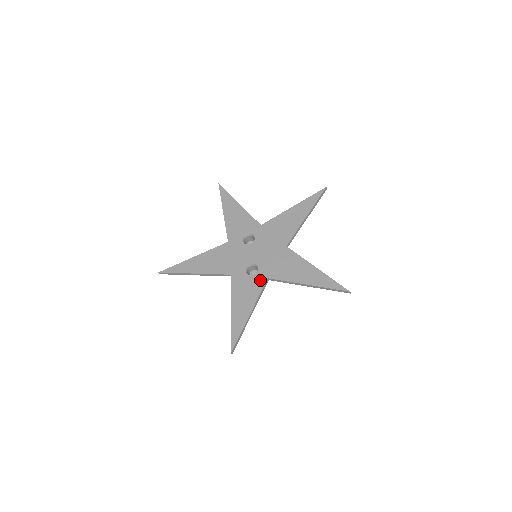
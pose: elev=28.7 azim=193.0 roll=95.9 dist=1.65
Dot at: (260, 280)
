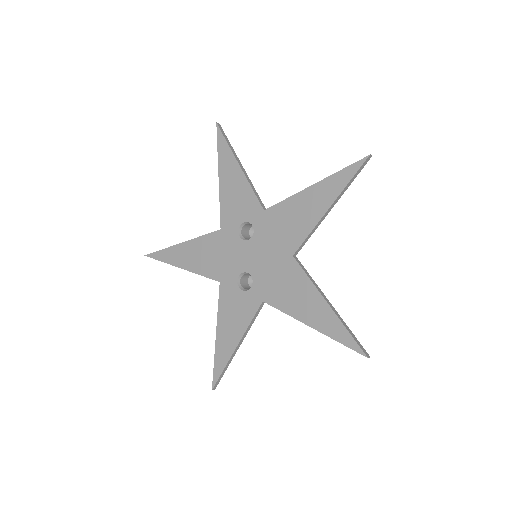
Dot at: (253, 301)
